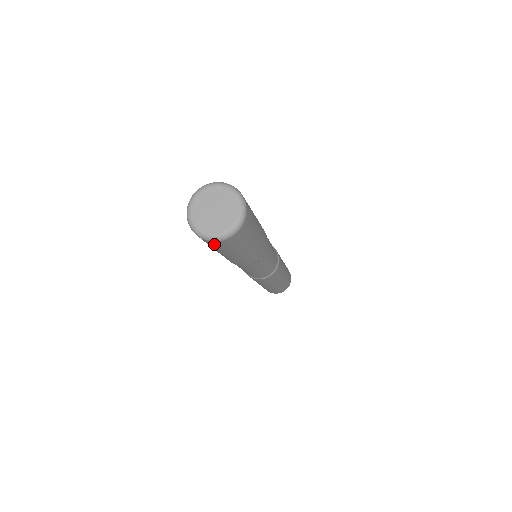
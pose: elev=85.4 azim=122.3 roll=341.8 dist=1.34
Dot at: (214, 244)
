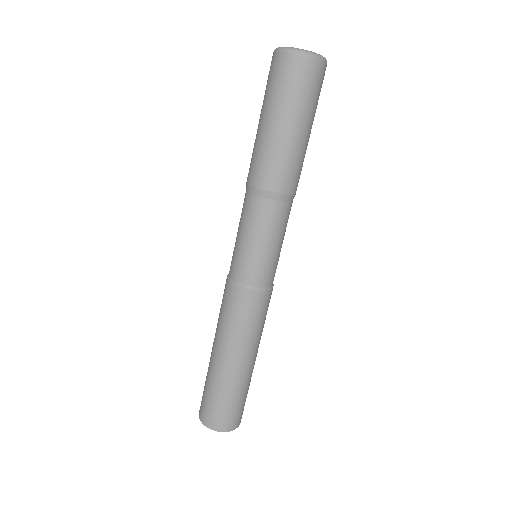
Dot at: (277, 65)
